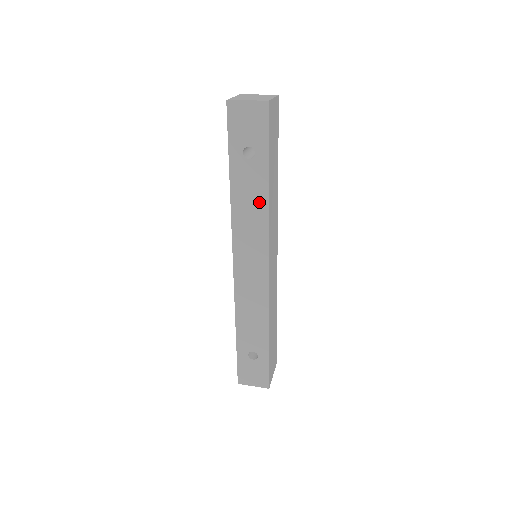
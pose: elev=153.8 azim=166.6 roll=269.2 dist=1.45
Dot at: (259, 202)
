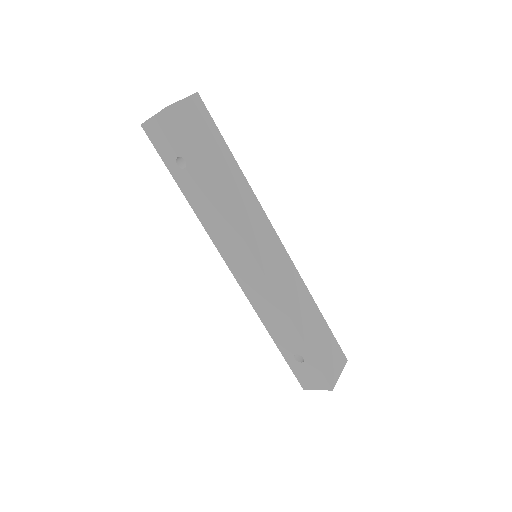
Dot at: (215, 205)
